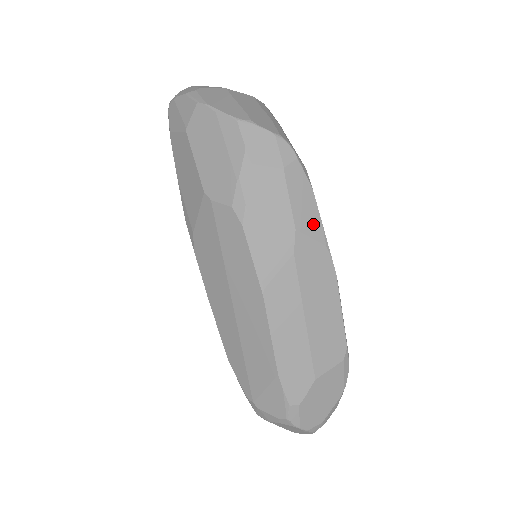
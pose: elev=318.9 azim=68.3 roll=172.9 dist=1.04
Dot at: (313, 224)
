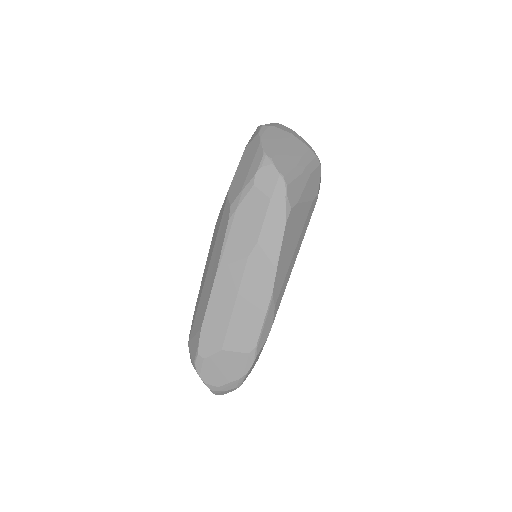
Dot at: (273, 246)
